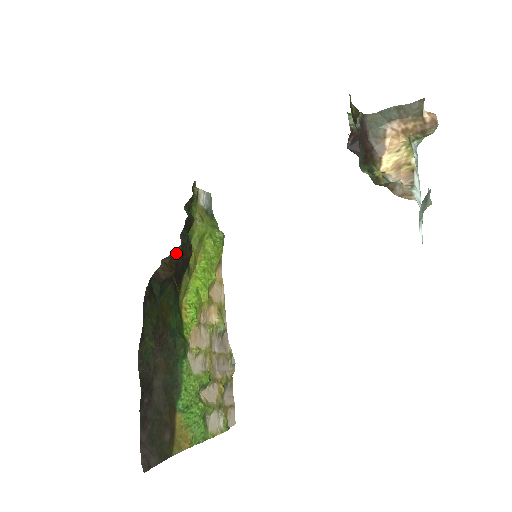
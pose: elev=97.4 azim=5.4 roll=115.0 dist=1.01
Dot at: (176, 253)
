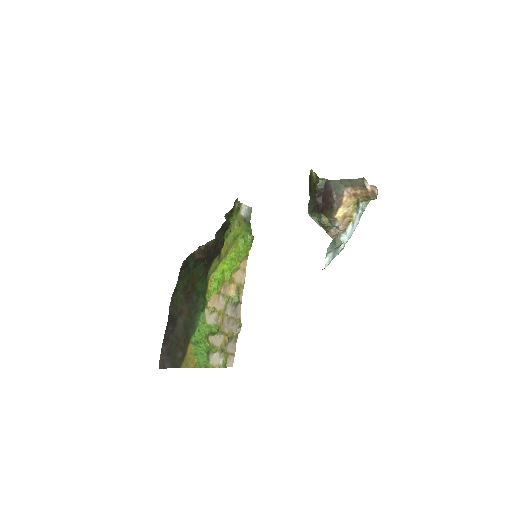
Dot at: (210, 244)
